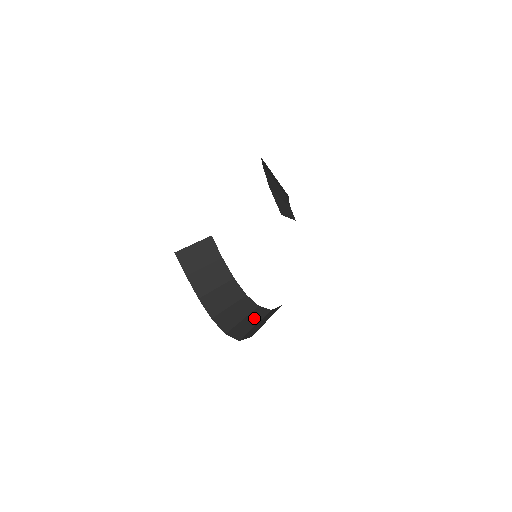
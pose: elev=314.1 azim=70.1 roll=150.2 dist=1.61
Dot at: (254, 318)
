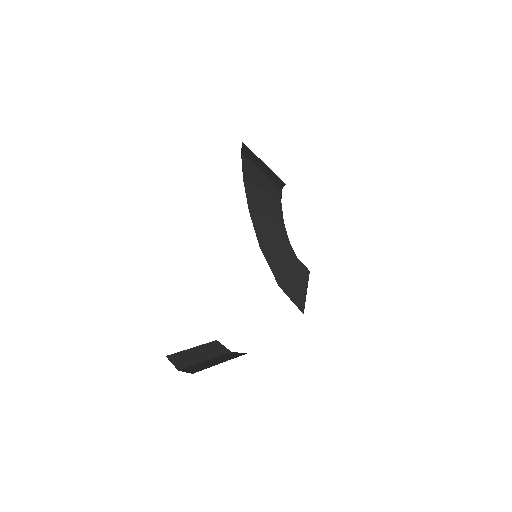
Dot at: occluded
